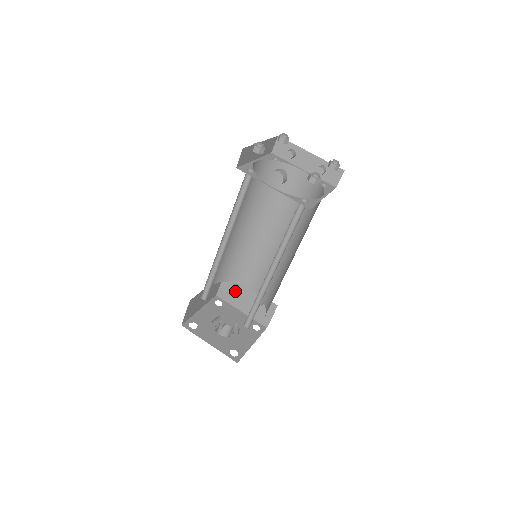
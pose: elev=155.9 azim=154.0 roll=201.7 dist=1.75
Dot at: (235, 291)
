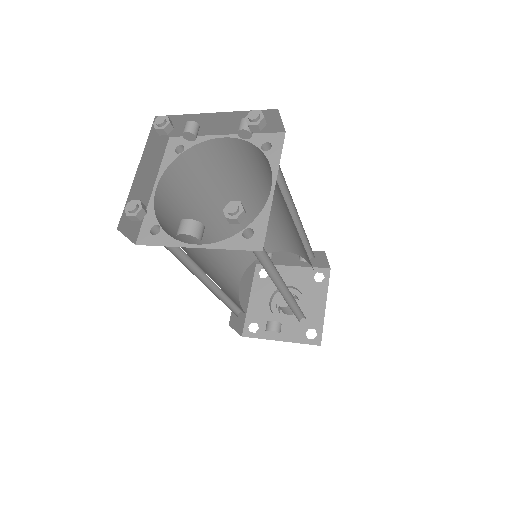
Dot at: occluded
